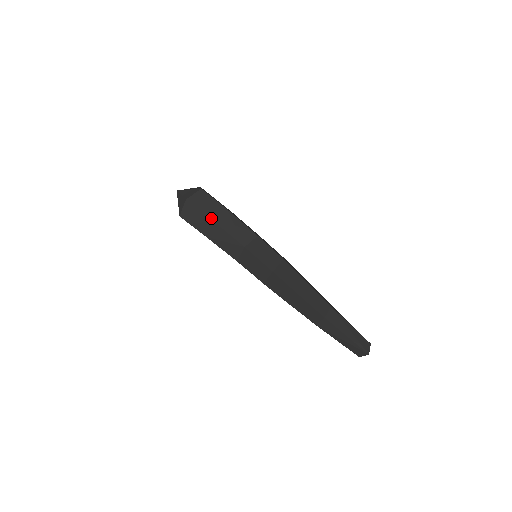
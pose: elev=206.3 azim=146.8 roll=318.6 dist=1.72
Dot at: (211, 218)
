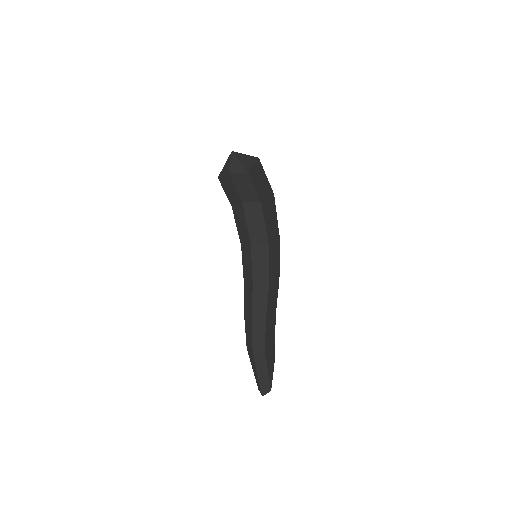
Dot at: (242, 200)
